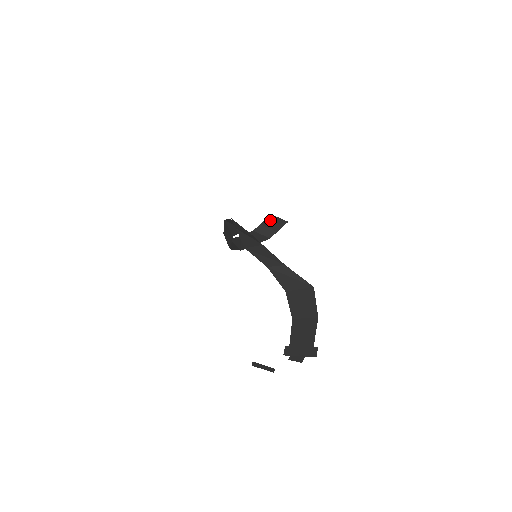
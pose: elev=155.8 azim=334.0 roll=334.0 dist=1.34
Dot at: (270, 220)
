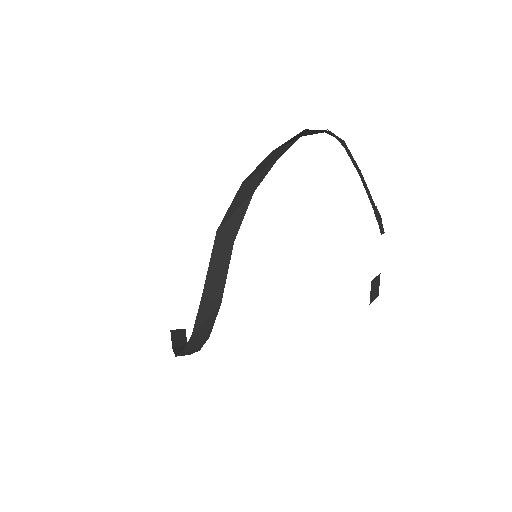
Dot at: (174, 337)
